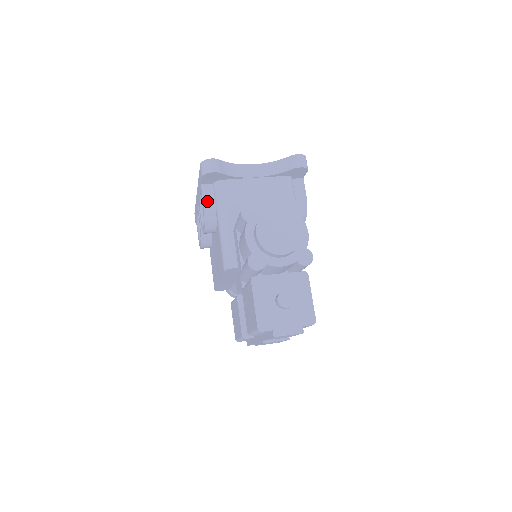
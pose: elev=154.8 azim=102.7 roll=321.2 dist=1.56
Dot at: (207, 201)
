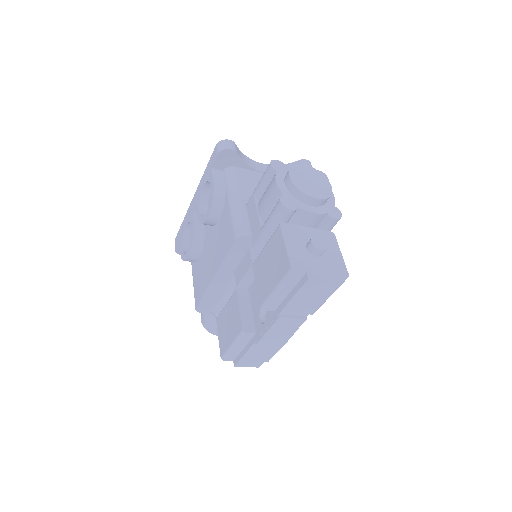
Dot at: (217, 182)
